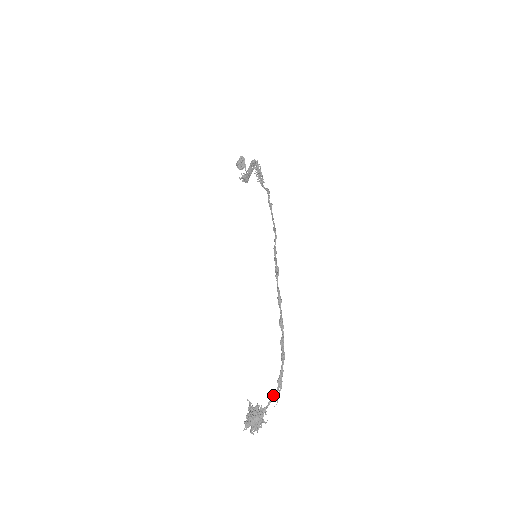
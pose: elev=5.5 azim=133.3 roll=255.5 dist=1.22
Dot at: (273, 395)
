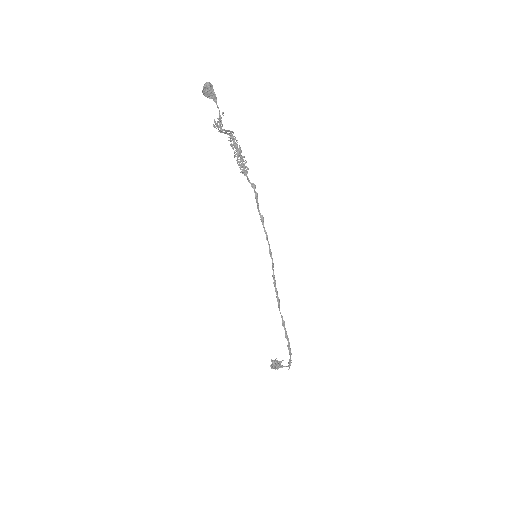
Dot at: (286, 366)
